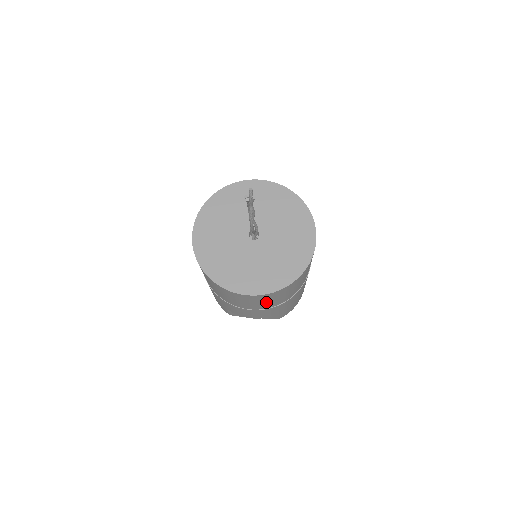
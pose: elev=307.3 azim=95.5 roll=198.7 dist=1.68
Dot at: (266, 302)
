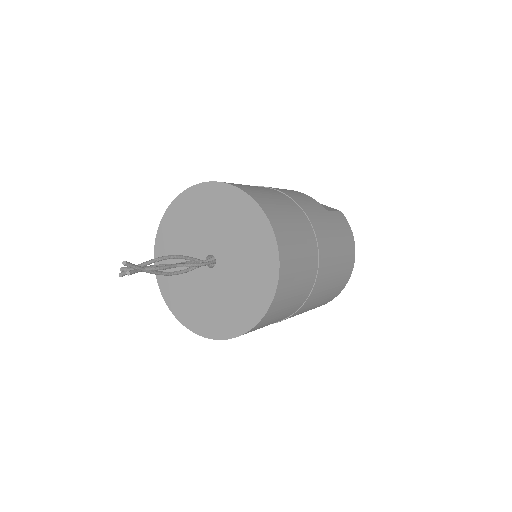
Dot at: occluded
